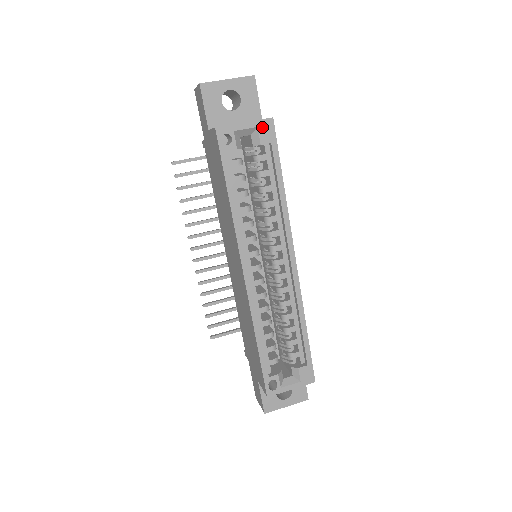
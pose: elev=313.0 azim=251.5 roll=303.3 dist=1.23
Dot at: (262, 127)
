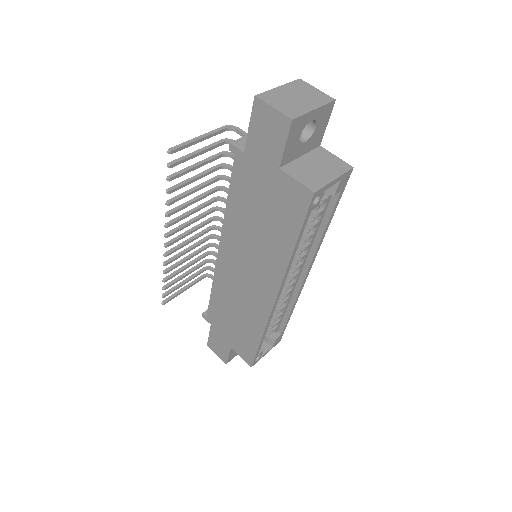
Dot at: (343, 179)
